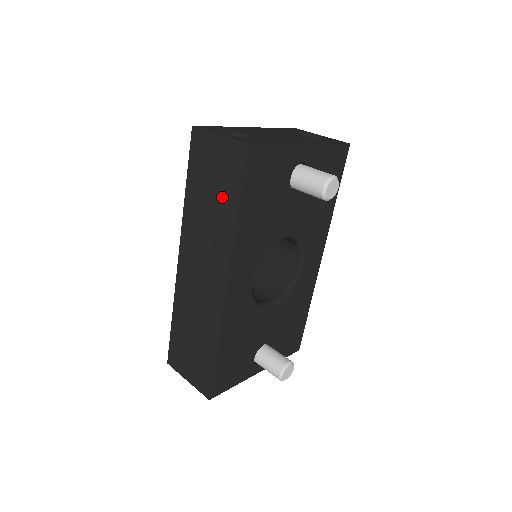
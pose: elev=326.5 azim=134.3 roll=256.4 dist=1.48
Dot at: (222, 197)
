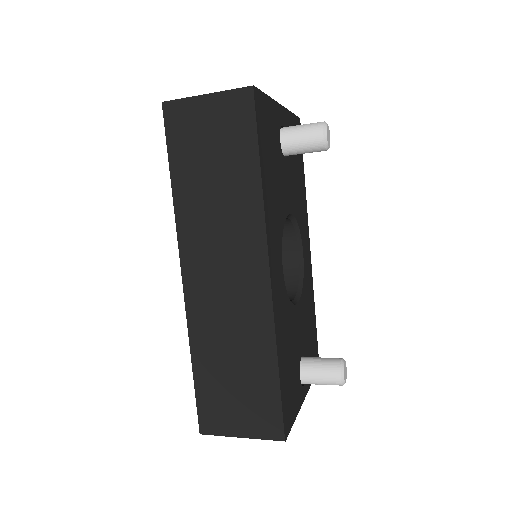
Dot at: (231, 163)
